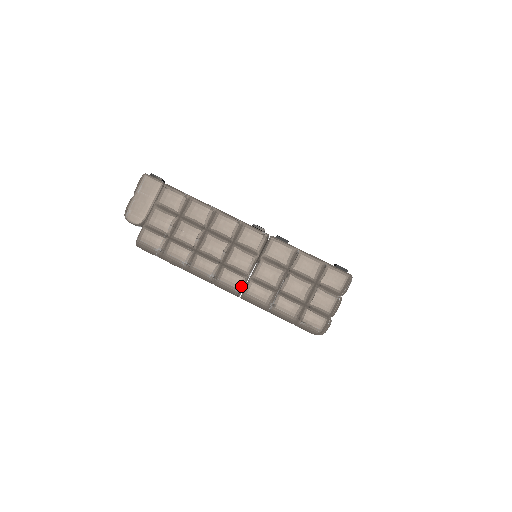
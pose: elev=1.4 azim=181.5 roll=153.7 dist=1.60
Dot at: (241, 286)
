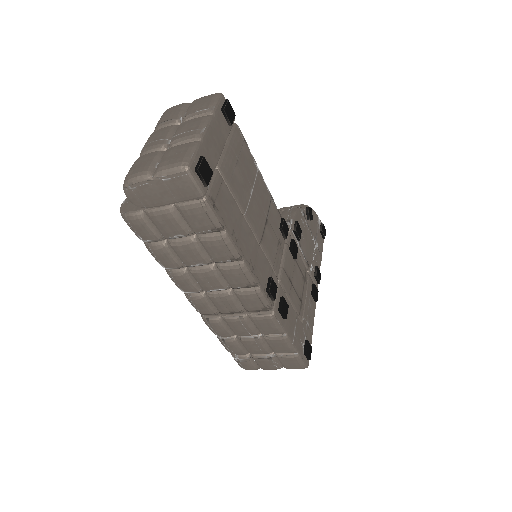
Dot at: (207, 315)
